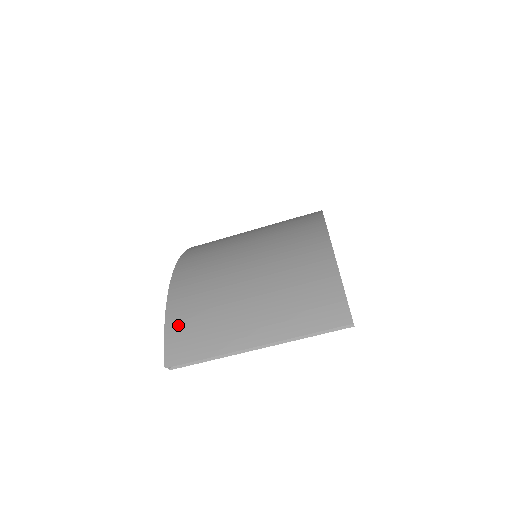
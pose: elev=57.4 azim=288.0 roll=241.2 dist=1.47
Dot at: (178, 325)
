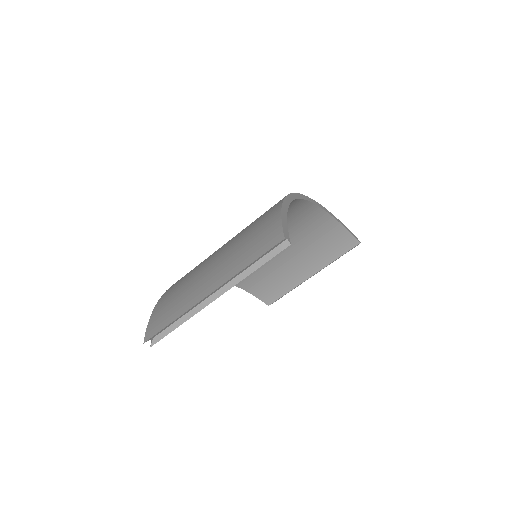
Dot at: (160, 308)
